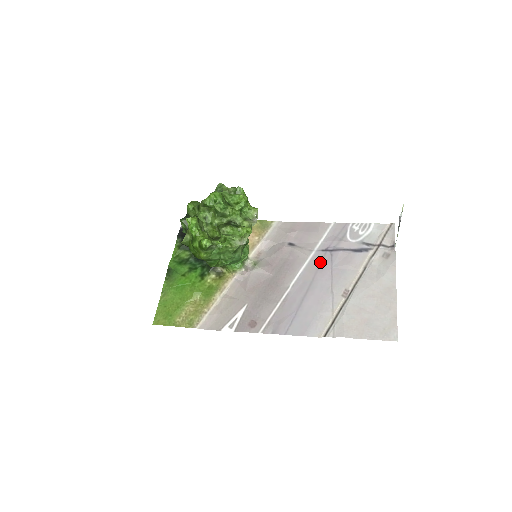
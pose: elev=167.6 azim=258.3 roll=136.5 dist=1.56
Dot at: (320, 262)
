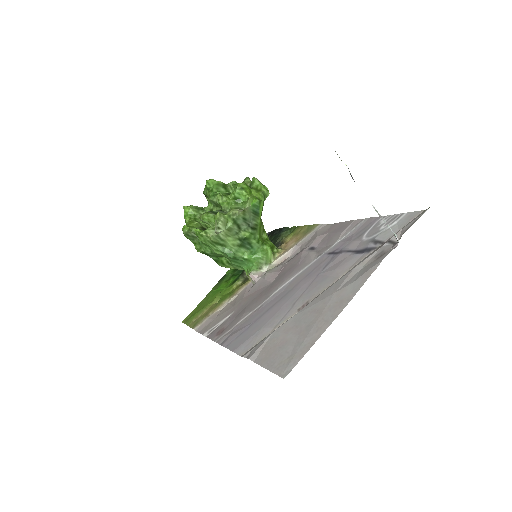
Dot at: (315, 267)
